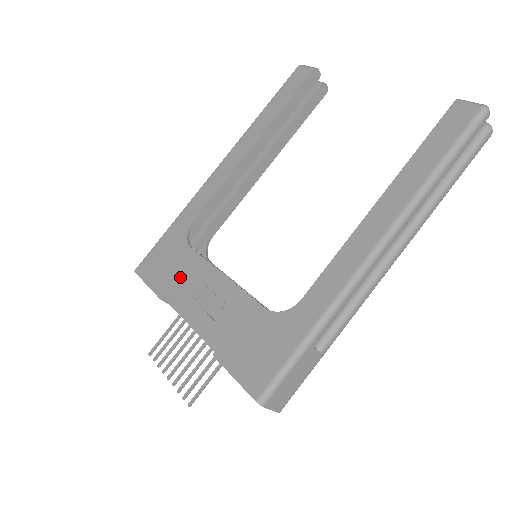
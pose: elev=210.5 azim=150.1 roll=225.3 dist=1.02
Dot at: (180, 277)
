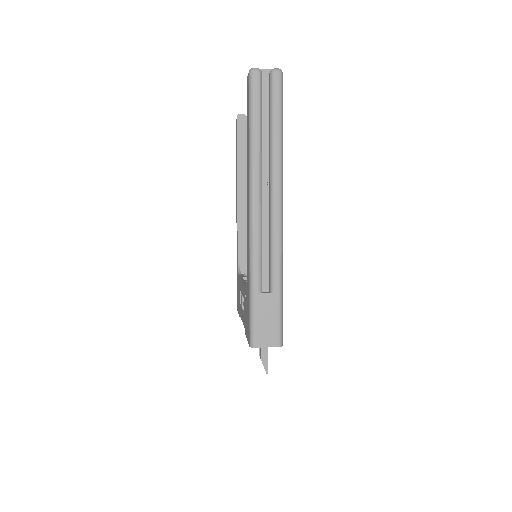
Dot at: (239, 297)
